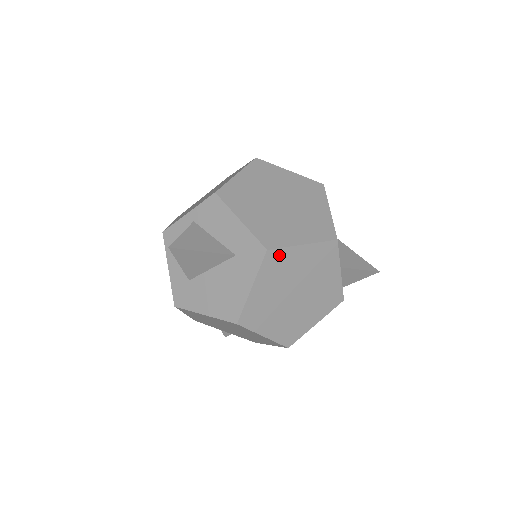
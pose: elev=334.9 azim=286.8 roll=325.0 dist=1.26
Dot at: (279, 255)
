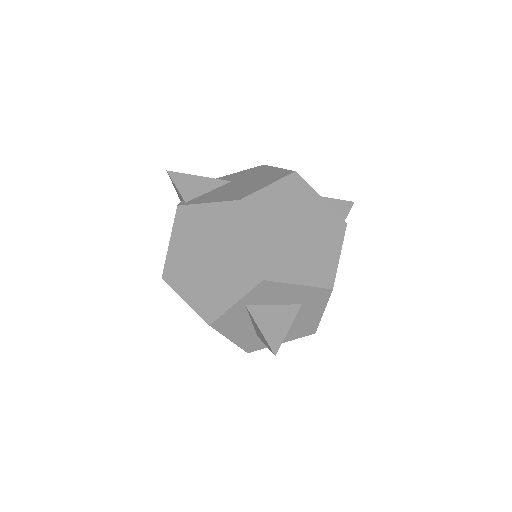
Dot at: occluded
